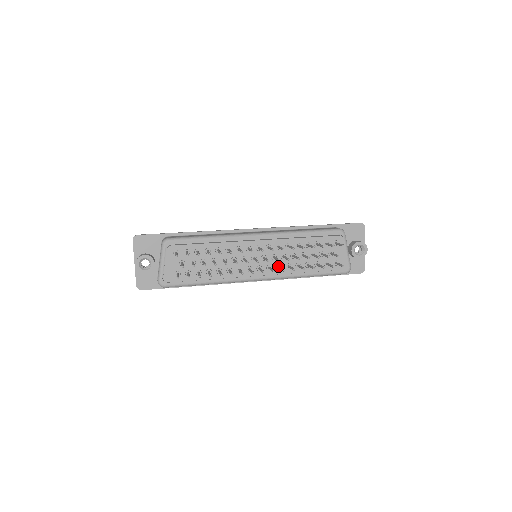
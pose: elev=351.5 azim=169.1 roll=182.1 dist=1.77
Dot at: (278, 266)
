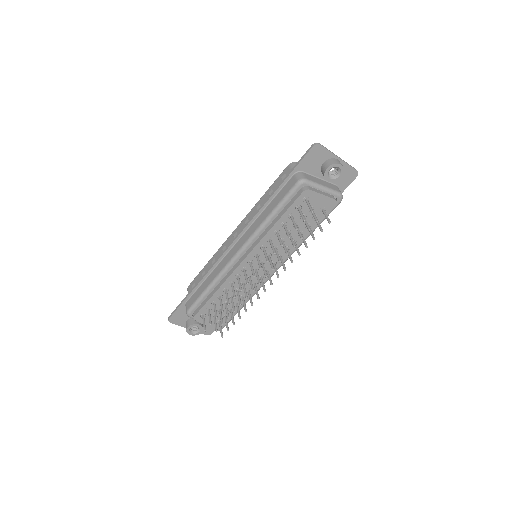
Dot at: occluded
